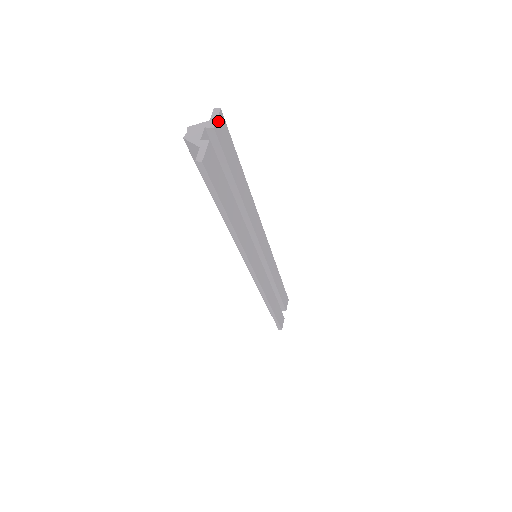
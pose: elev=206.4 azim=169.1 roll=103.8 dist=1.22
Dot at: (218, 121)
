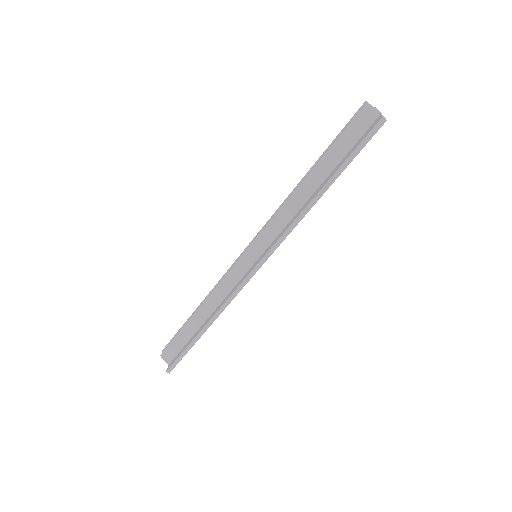
Dot at: occluded
